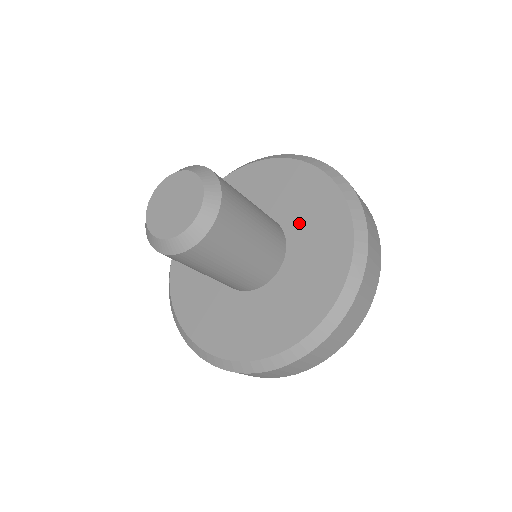
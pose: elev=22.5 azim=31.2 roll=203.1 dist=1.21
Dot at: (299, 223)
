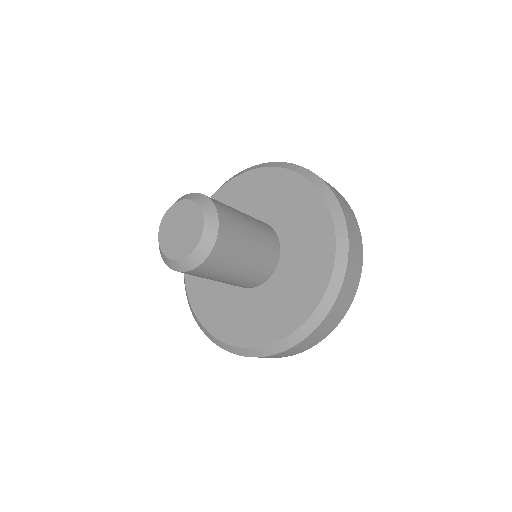
Dot at: (278, 213)
